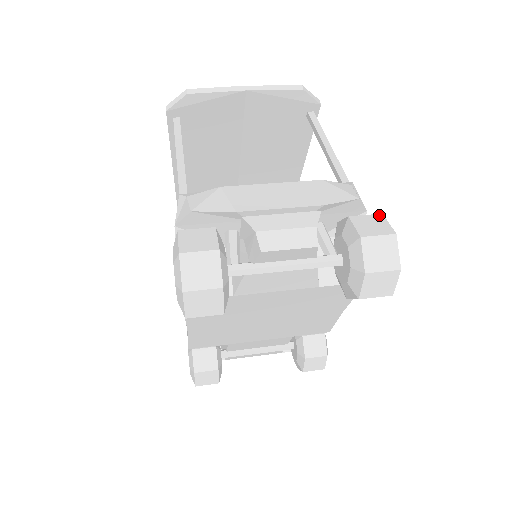
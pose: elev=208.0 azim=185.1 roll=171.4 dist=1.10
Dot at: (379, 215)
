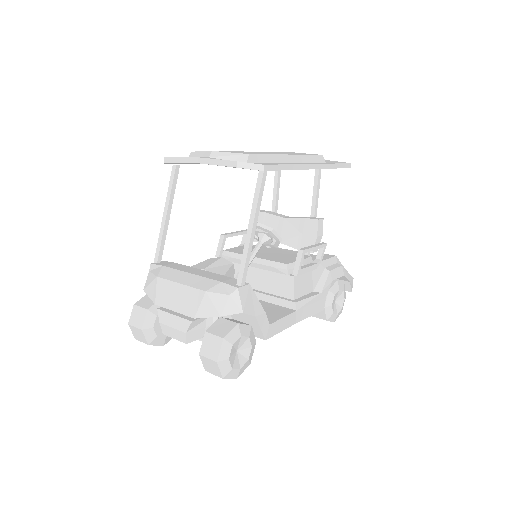
Dot at: (220, 339)
